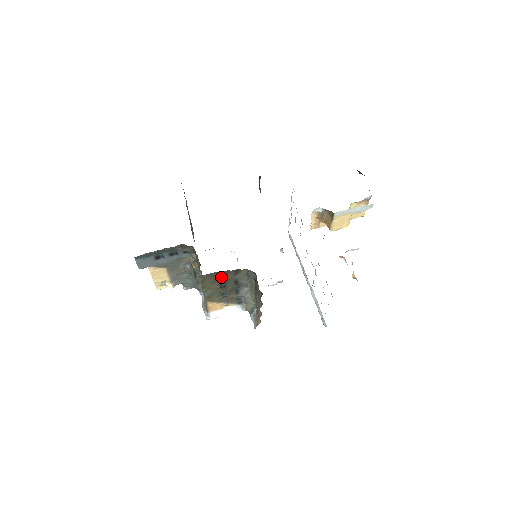
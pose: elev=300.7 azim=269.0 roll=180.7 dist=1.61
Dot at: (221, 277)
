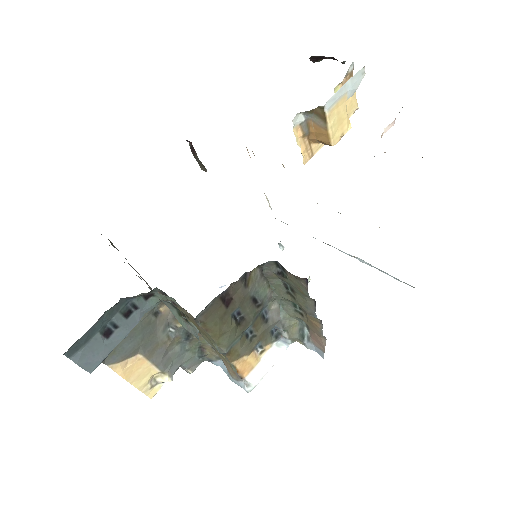
Dot at: (228, 304)
